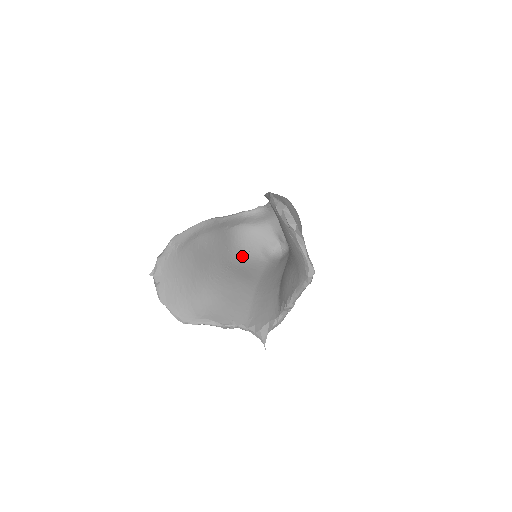
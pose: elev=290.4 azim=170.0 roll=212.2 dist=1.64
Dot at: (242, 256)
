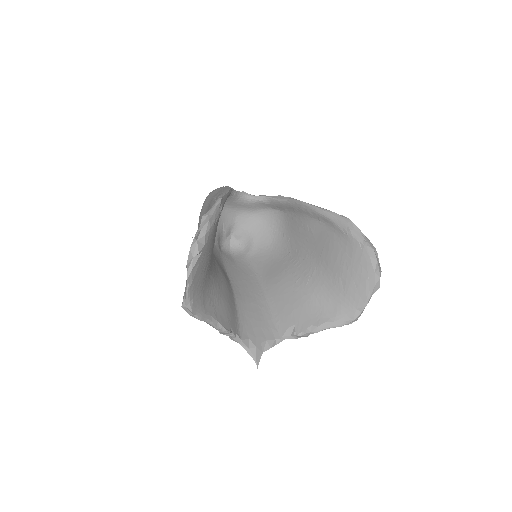
Dot at: occluded
